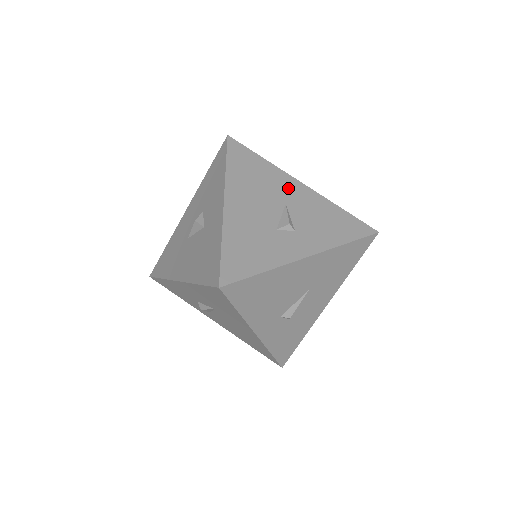
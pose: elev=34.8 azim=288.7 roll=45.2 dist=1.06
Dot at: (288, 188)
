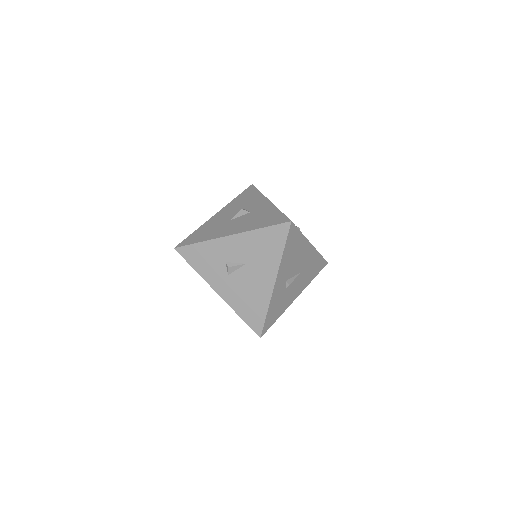
Dot at: occluded
